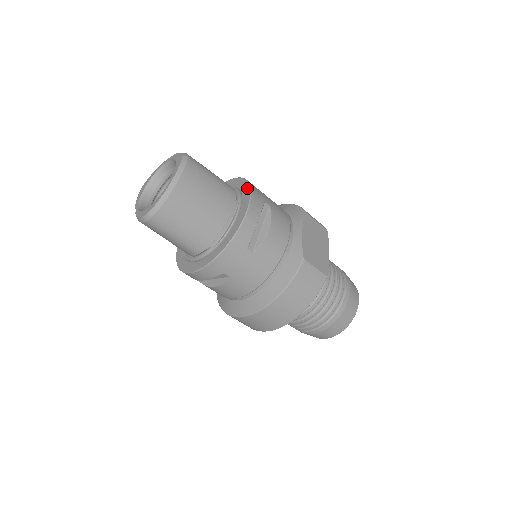
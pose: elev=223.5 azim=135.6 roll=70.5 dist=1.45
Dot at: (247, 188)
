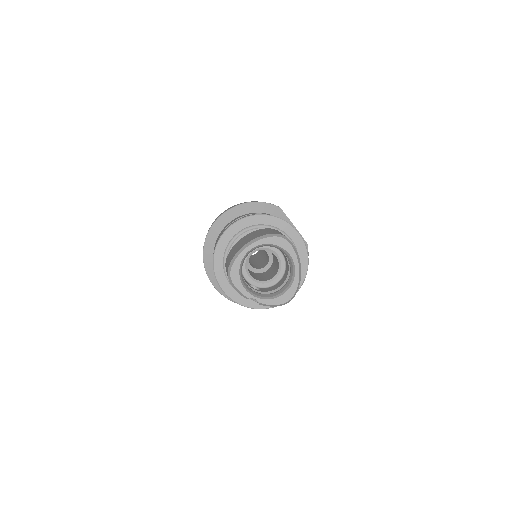
Dot at: (286, 225)
